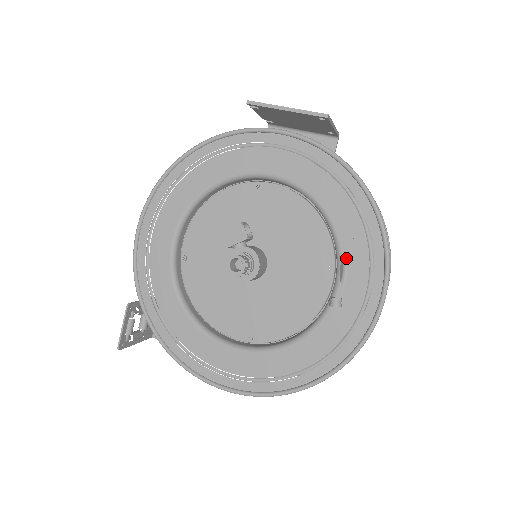
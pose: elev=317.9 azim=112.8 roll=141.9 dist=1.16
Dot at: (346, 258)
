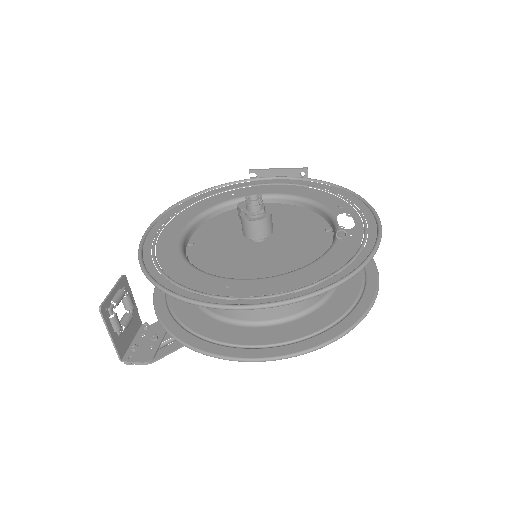
Dot at: occluded
